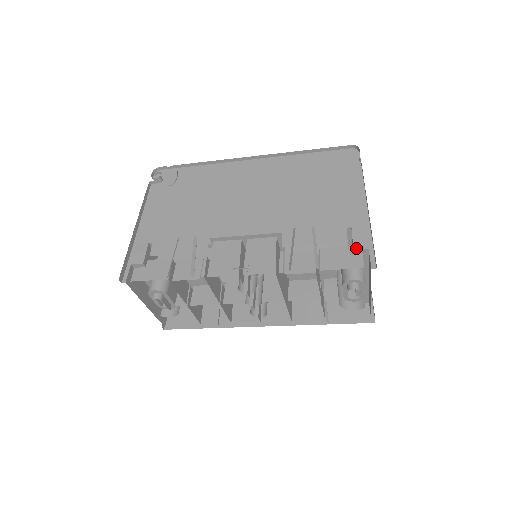
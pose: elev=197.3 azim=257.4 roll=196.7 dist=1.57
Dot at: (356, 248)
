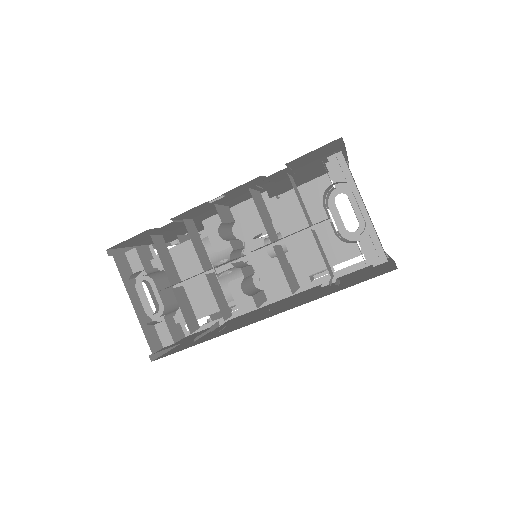
Dot at: (329, 156)
